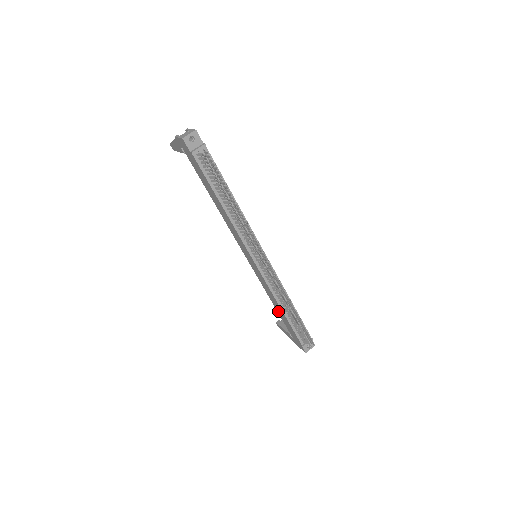
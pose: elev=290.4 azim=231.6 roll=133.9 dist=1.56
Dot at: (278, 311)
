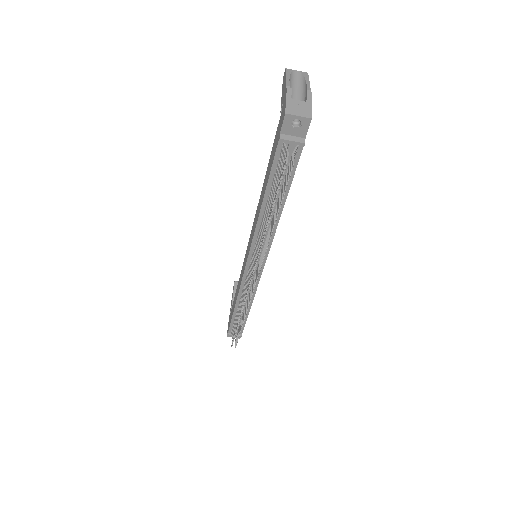
Dot at: (235, 295)
